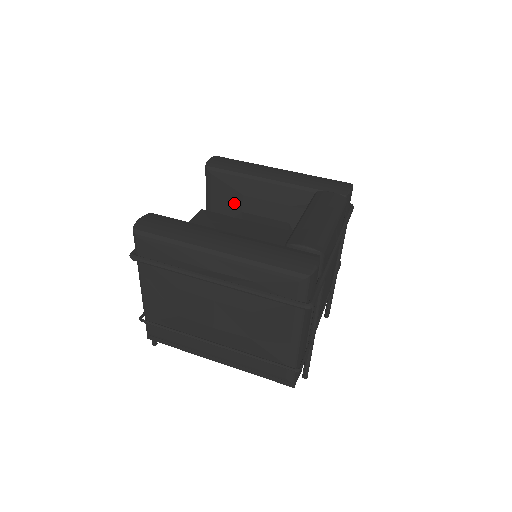
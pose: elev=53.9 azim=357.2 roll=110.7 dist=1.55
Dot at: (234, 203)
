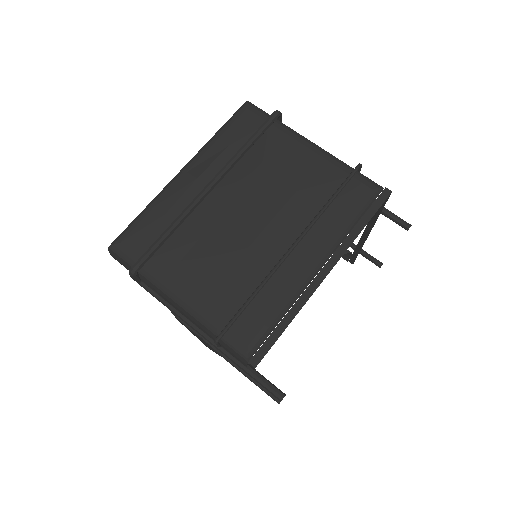
Dot at: occluded
